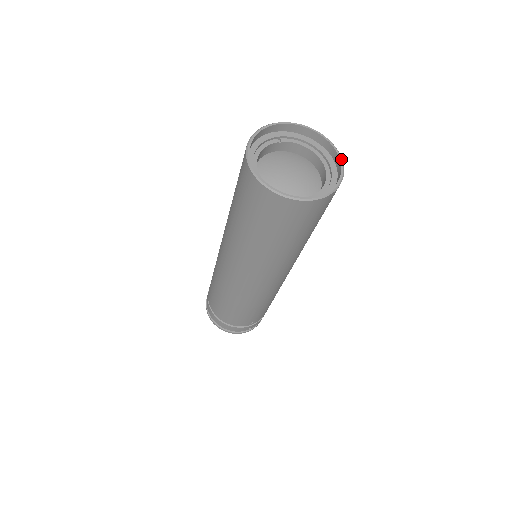
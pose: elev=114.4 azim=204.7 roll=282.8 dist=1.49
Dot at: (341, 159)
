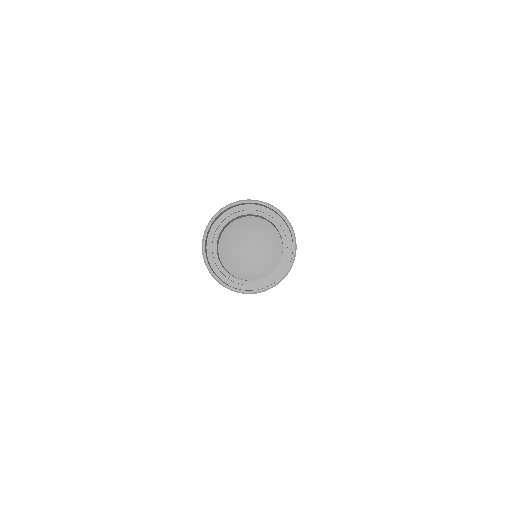
Dot at: (283, 277)
